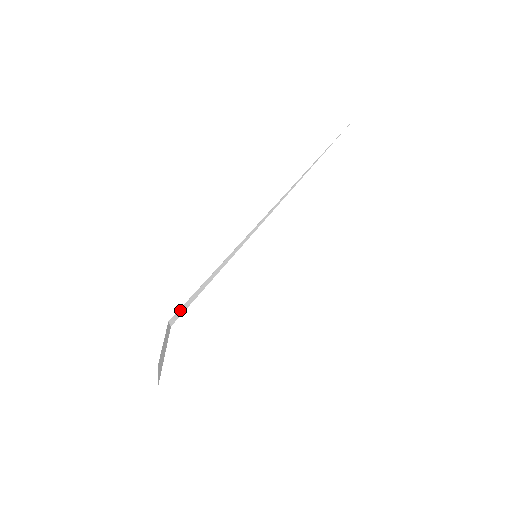
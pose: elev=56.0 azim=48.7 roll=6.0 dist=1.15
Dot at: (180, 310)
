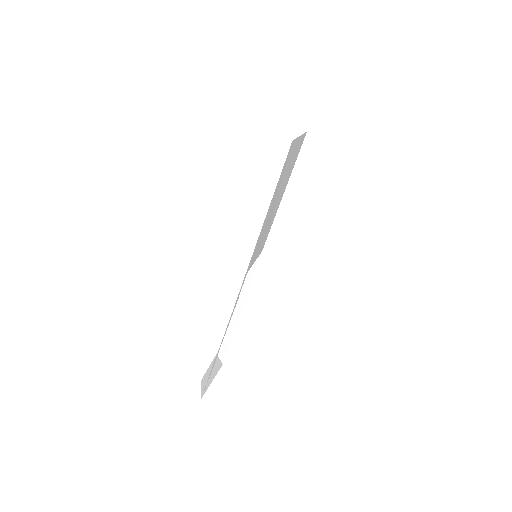
Dot at: (224, 341)
